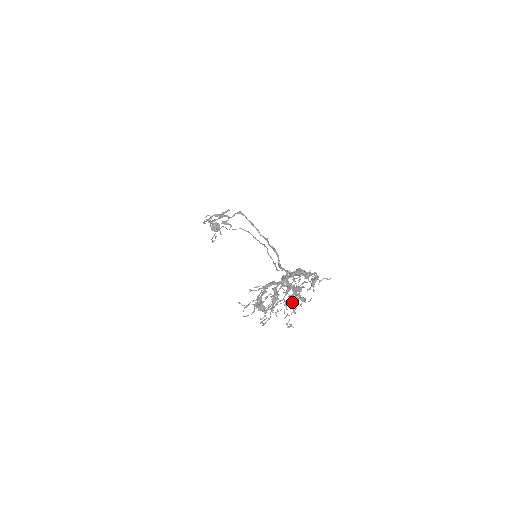
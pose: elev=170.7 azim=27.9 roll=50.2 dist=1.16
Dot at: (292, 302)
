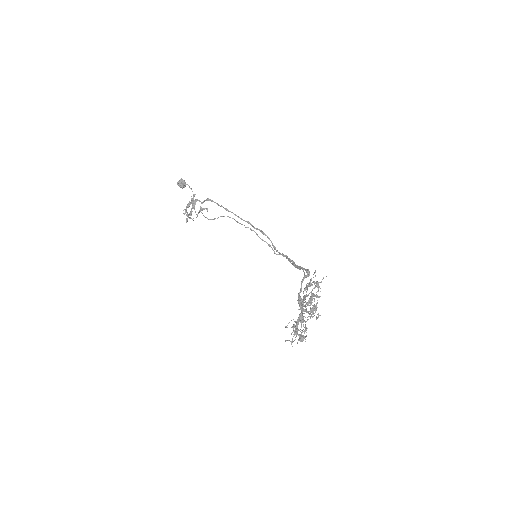
Dot at: (314, 313)
